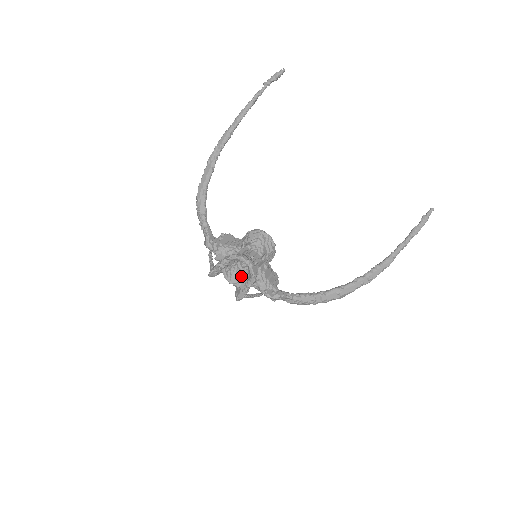
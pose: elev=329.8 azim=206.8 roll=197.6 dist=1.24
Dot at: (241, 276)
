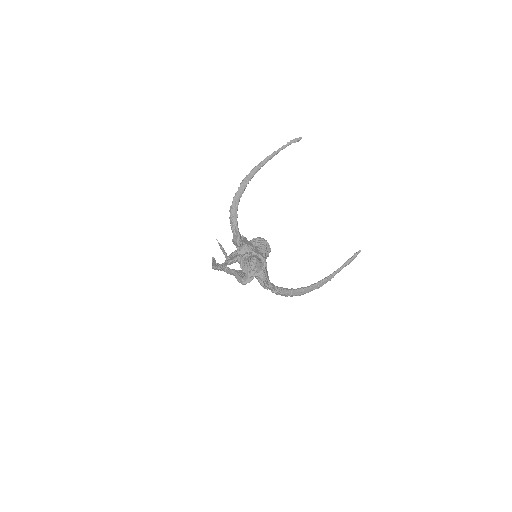
Dot at: (250, 268)
